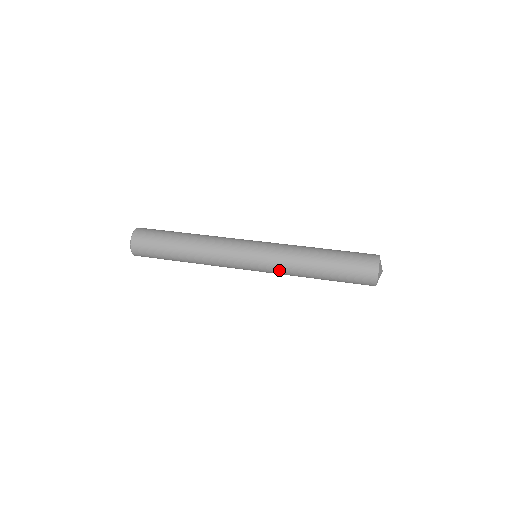
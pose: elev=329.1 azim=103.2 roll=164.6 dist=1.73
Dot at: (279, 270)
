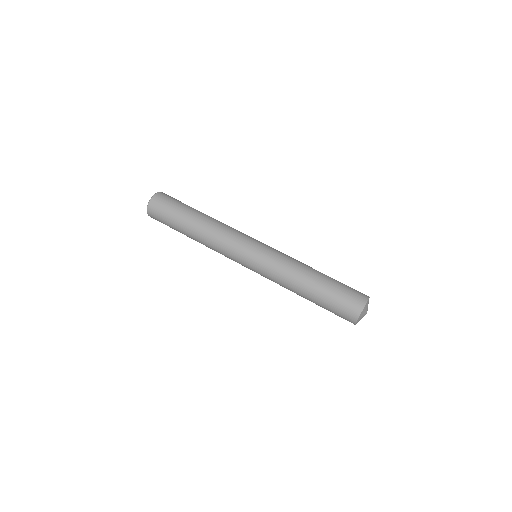
Dot at: (272, 275)
